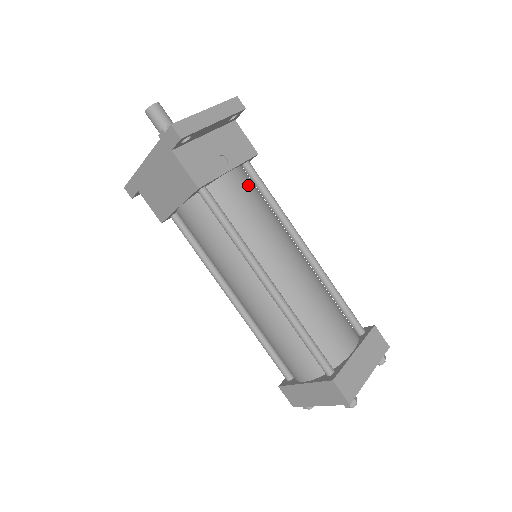
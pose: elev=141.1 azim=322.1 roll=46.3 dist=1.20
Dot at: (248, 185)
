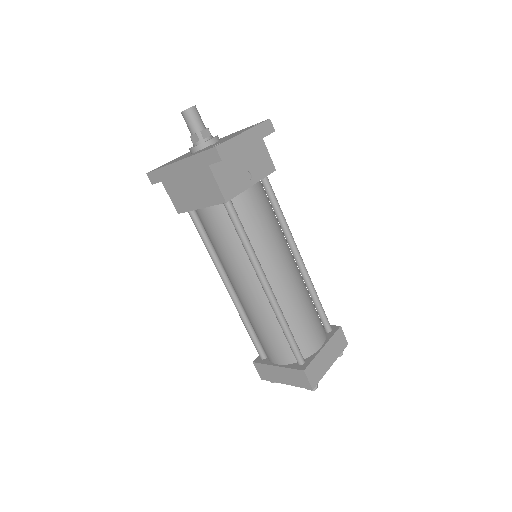
Dot at: (264, 199)
